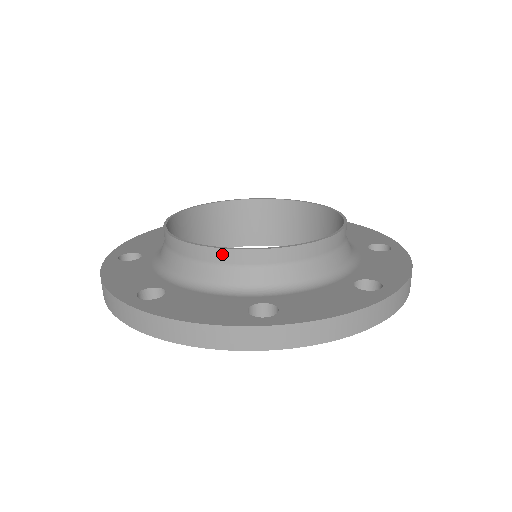
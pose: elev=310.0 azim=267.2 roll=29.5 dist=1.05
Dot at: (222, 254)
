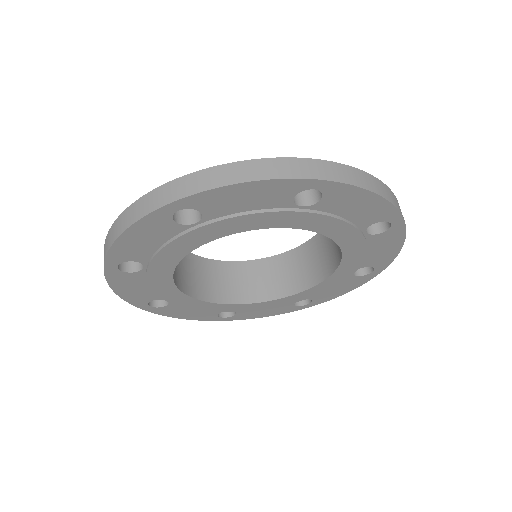
Dot at: occluded
